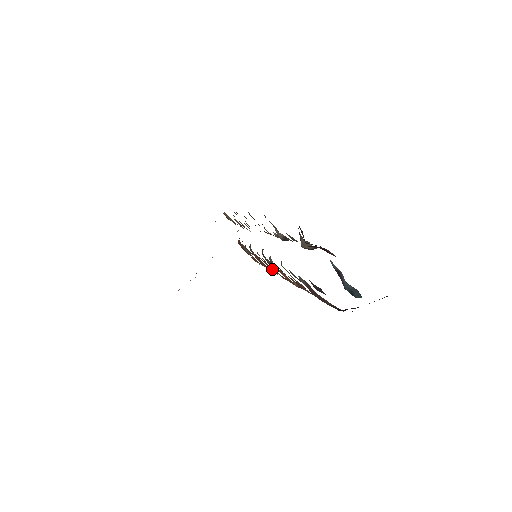
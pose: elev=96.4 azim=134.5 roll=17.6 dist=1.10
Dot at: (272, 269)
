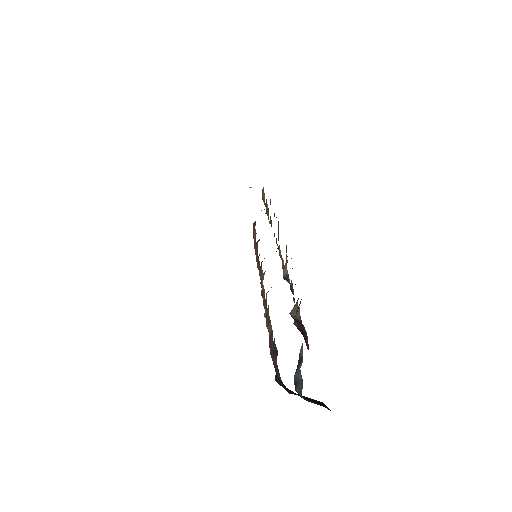
Dot at: occluded
